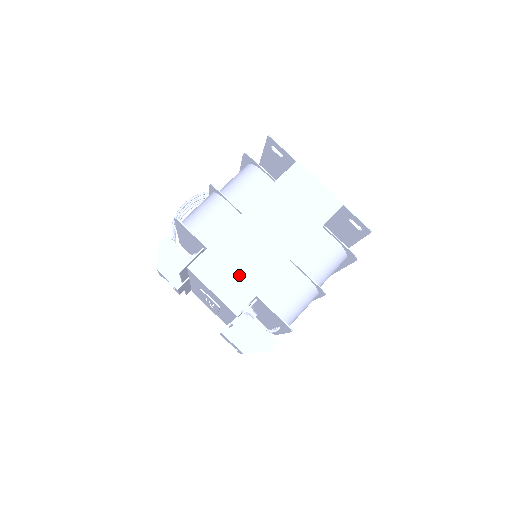
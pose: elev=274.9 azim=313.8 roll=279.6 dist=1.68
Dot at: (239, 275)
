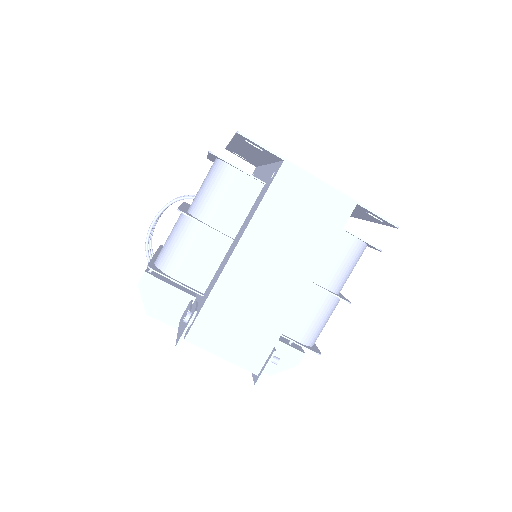
Dot at: (248, 330)
